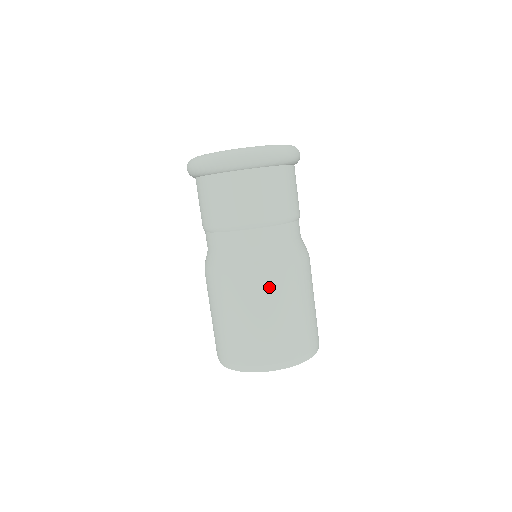
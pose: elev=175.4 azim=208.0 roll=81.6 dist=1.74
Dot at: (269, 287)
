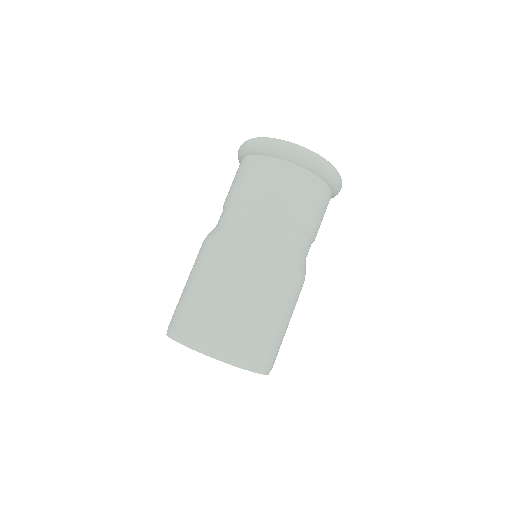
Dot at: (243, 268)
